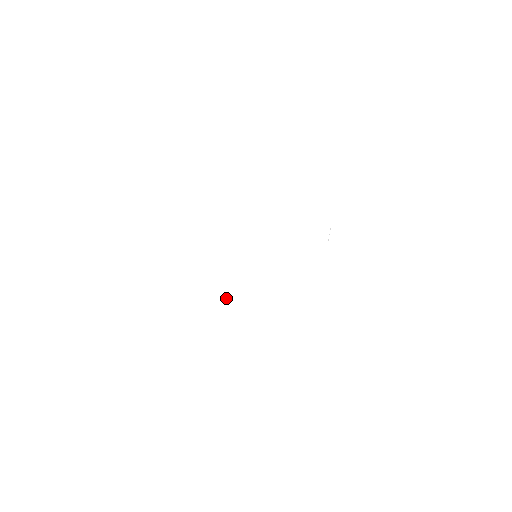
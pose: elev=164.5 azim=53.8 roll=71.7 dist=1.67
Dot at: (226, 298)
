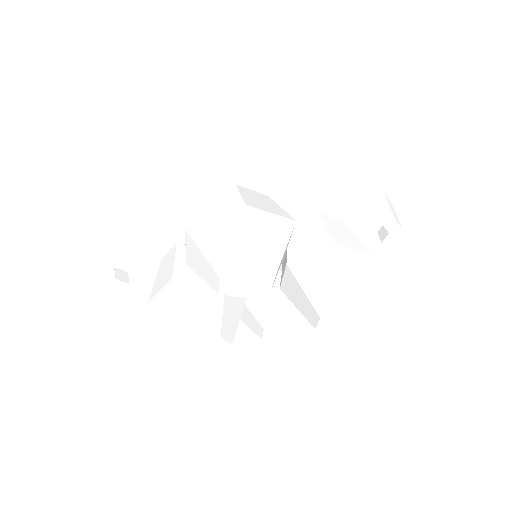
Dot at: occluded
